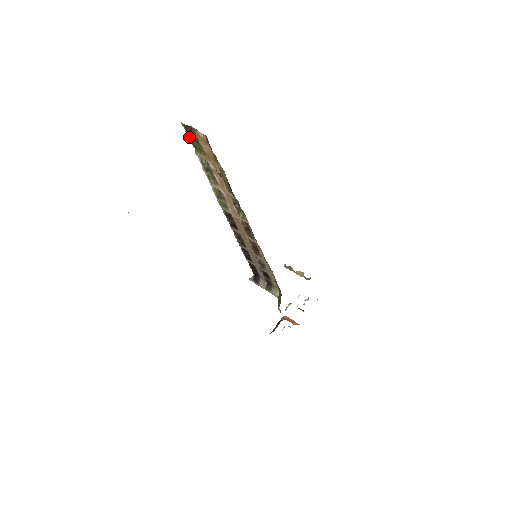
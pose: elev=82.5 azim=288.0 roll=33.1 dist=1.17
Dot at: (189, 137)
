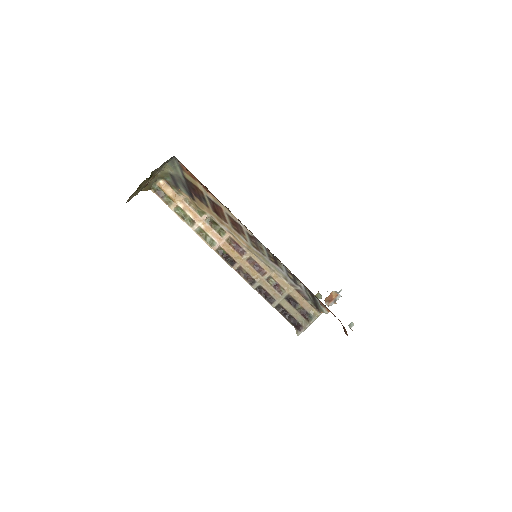
Dot at: (160, 198)
